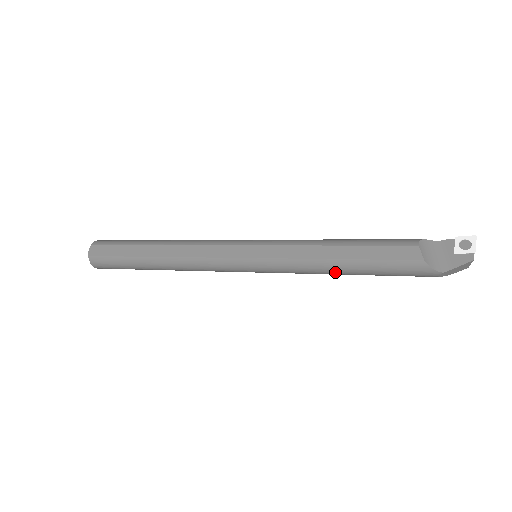
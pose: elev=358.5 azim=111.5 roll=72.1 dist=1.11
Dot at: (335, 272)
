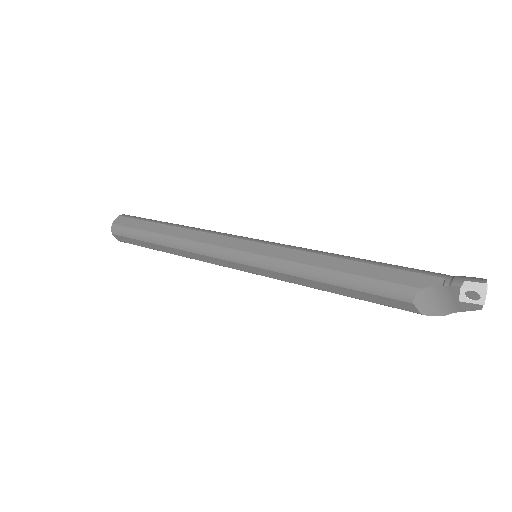
Dot at: occluded
